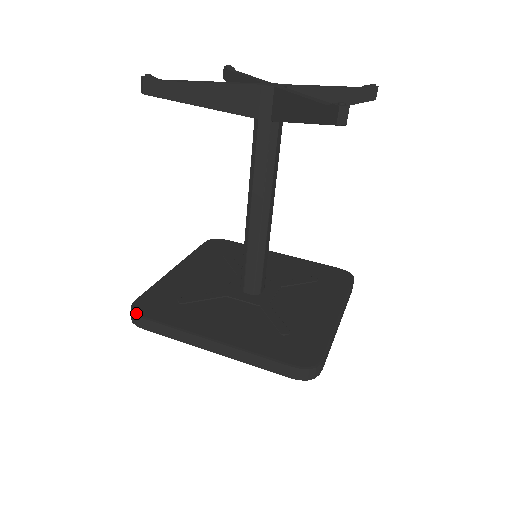
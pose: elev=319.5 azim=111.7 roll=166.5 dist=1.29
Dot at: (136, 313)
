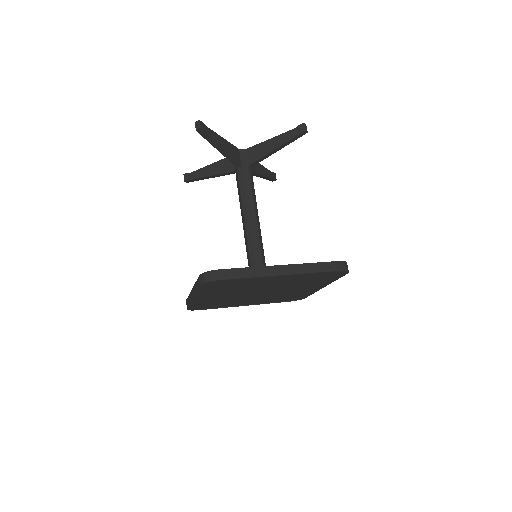
Dot at: occluded
